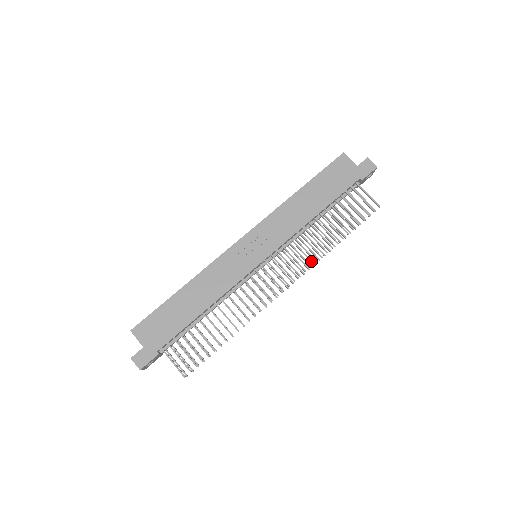
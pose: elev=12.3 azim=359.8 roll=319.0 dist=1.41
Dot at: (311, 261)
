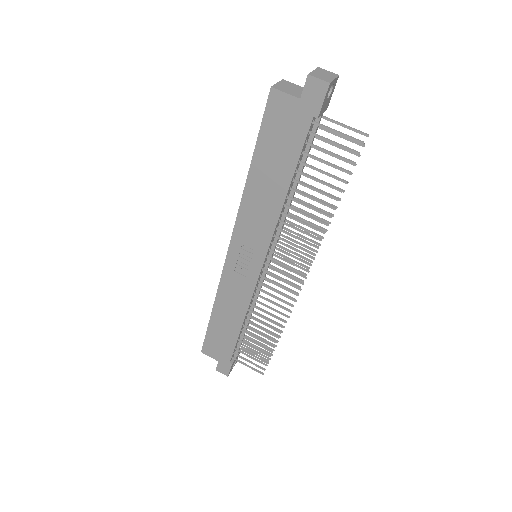
Dot at: (317, 236)
